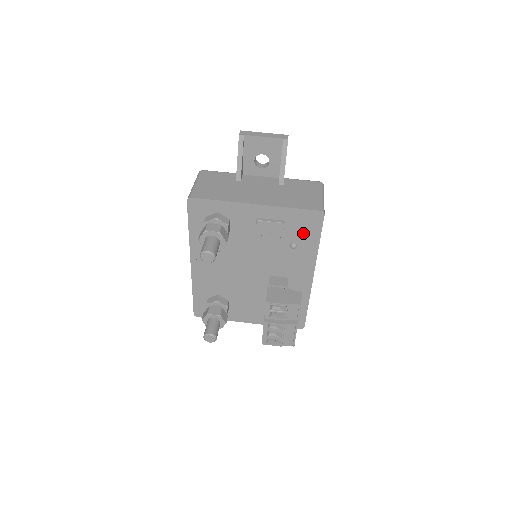
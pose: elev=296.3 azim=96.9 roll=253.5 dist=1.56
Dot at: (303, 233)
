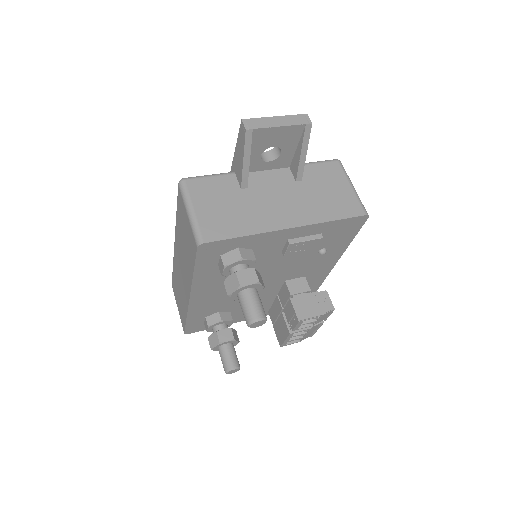
Dot at: (337, 238)
